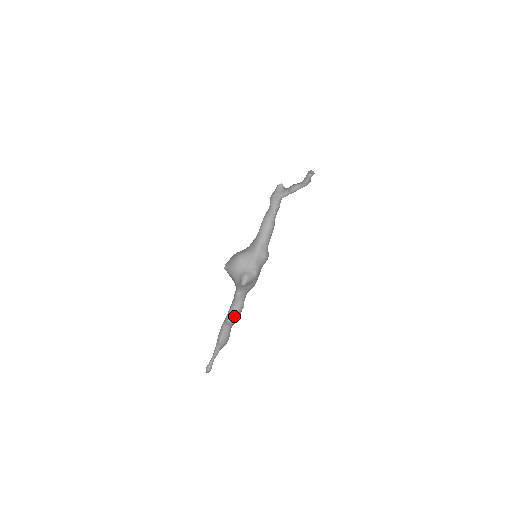
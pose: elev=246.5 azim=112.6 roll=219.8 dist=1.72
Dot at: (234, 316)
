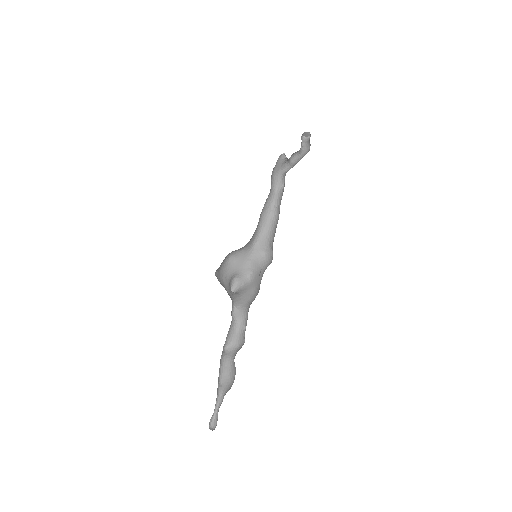
Dot at: (232, 341)
